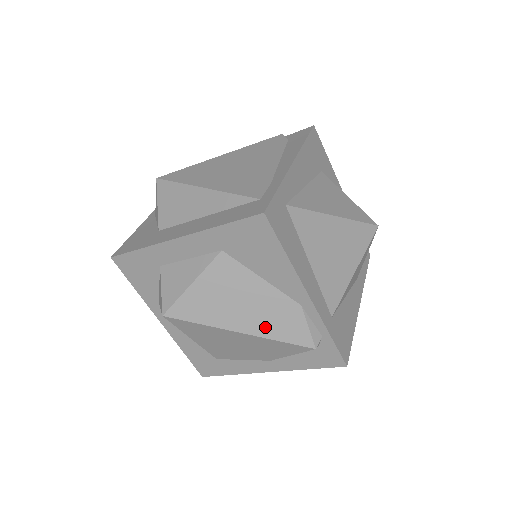
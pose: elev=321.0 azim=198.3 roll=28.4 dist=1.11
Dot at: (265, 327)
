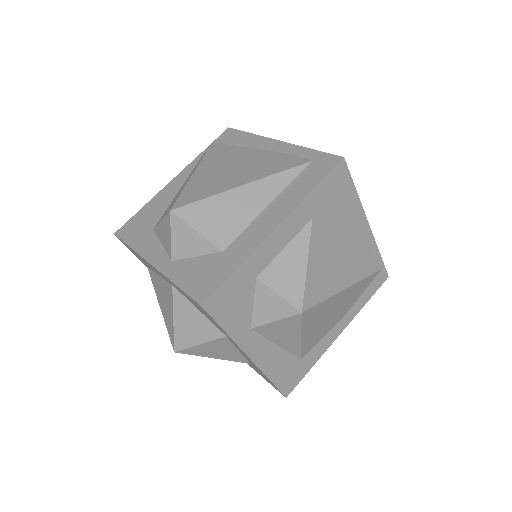
Dot at: (356, 271)
